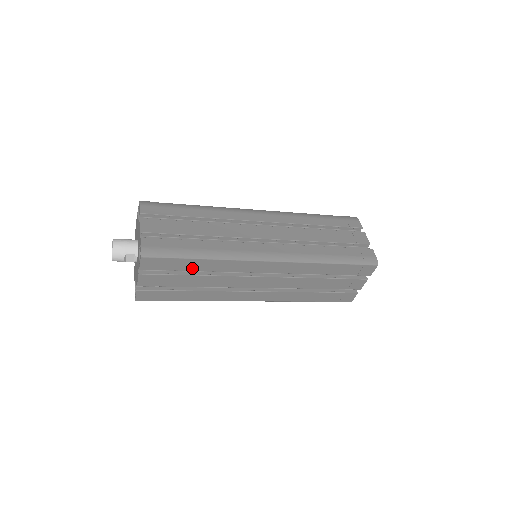
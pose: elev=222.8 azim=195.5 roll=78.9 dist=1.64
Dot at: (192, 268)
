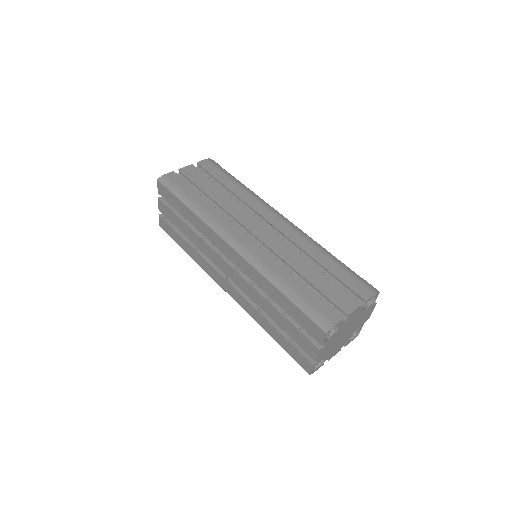
Dot at: (184, 214)
